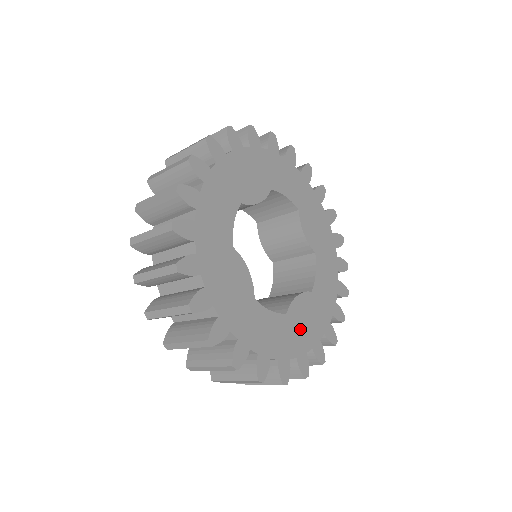
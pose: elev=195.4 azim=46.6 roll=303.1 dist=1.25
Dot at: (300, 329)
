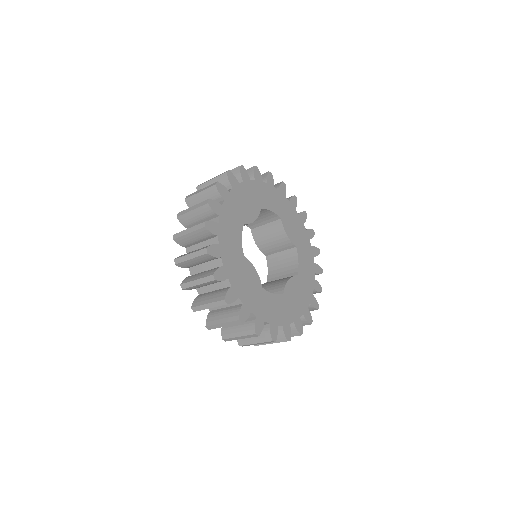
Dot at: (293, 302)
